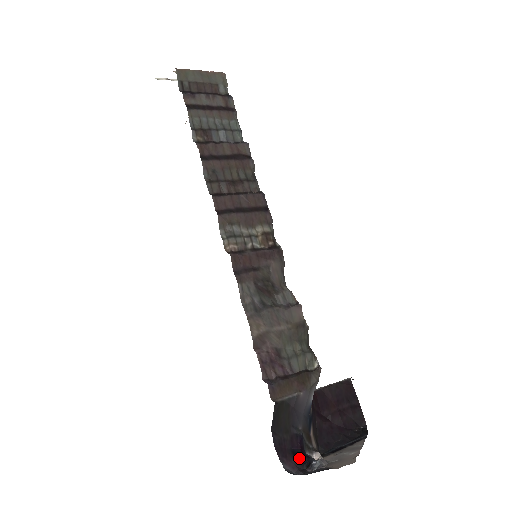
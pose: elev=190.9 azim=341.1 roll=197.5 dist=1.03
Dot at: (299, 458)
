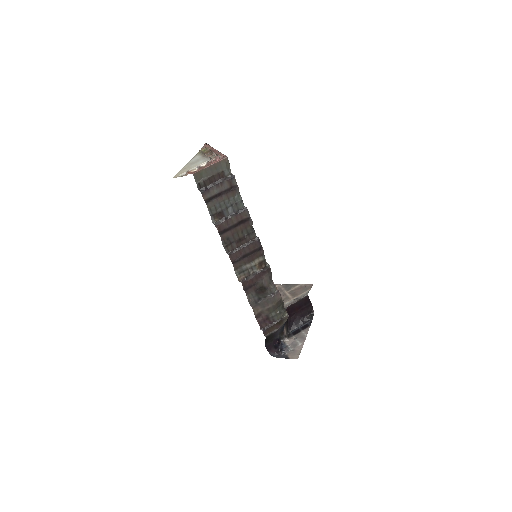
Dot at: (277, 347)
